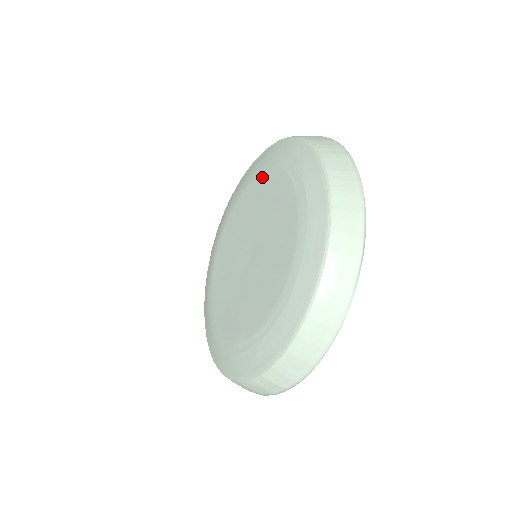
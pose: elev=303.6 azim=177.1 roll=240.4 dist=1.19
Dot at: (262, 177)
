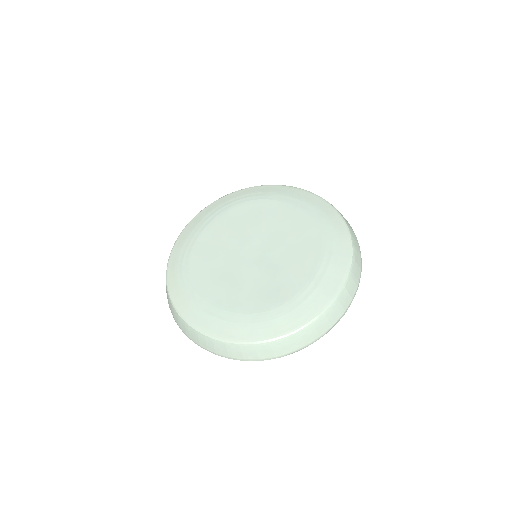
Dot at: (224, 216)
